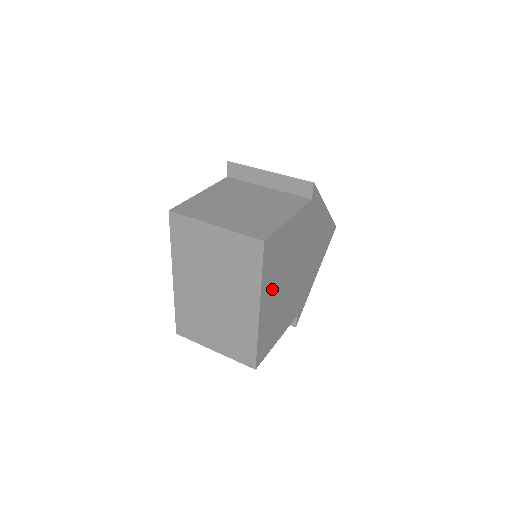
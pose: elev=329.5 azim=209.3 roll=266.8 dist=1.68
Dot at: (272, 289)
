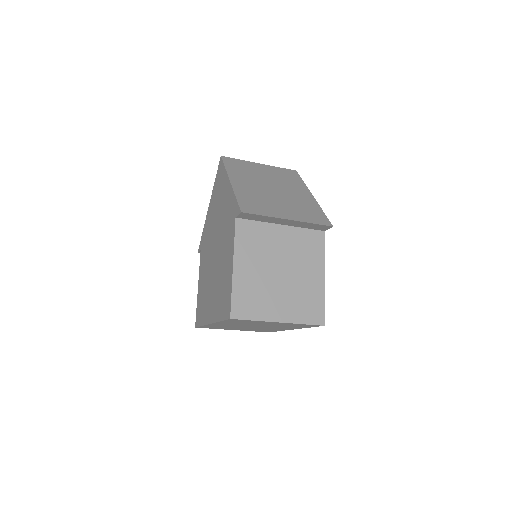
Dot at: occluded
